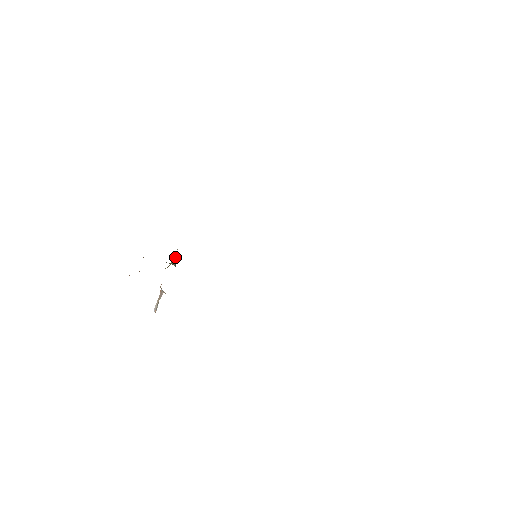
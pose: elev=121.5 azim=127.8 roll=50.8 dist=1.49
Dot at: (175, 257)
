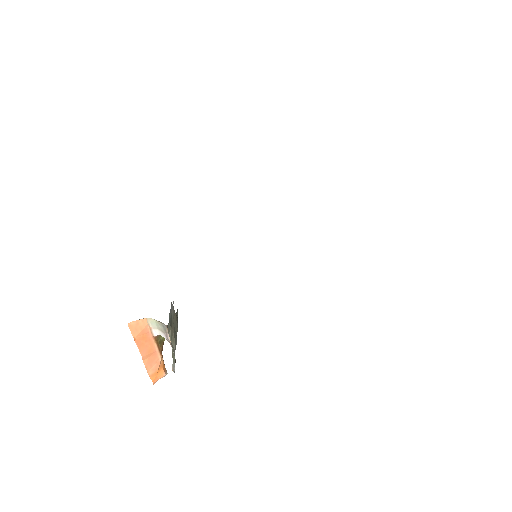
Dot at: (176, 313)
